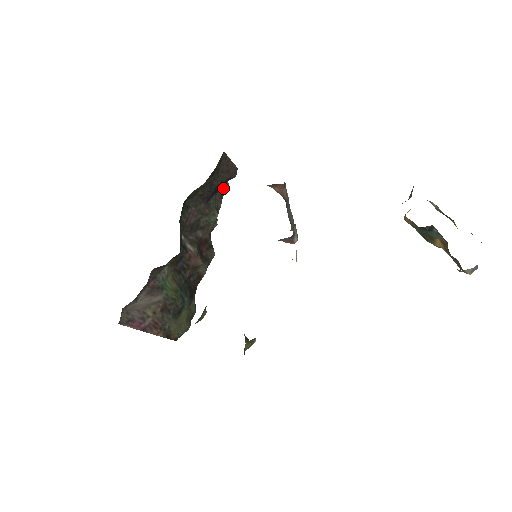
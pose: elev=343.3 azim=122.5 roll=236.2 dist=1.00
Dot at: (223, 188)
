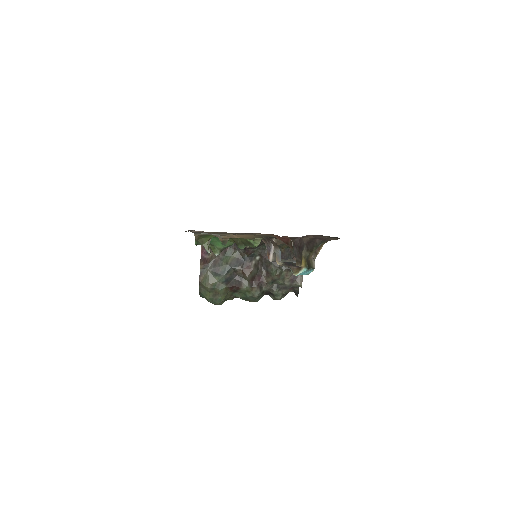
Dot at: (297, 281)
